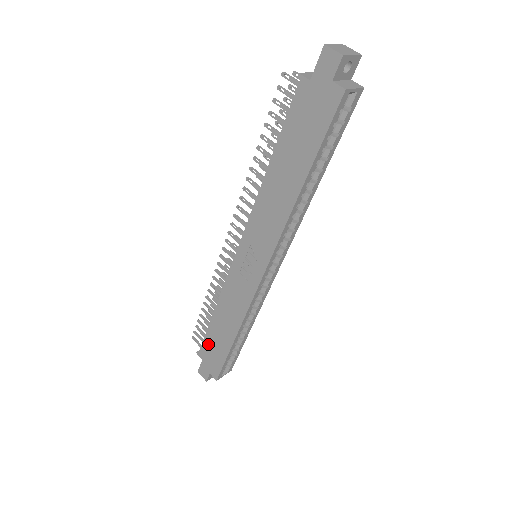
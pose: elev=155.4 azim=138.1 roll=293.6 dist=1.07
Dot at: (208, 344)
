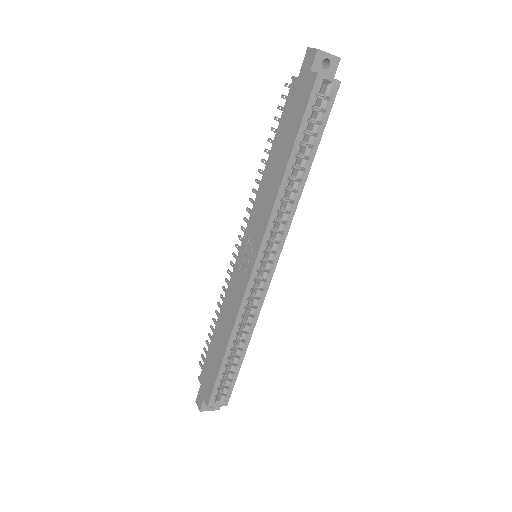
Dot at: (207, 363)
